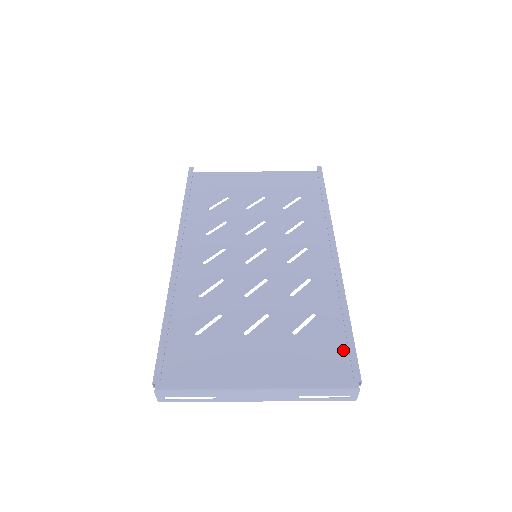
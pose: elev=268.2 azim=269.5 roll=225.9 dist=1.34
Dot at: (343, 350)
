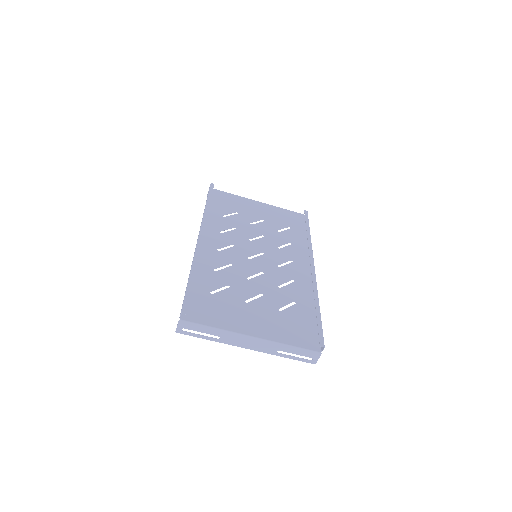
Dot at: (313, 328)
